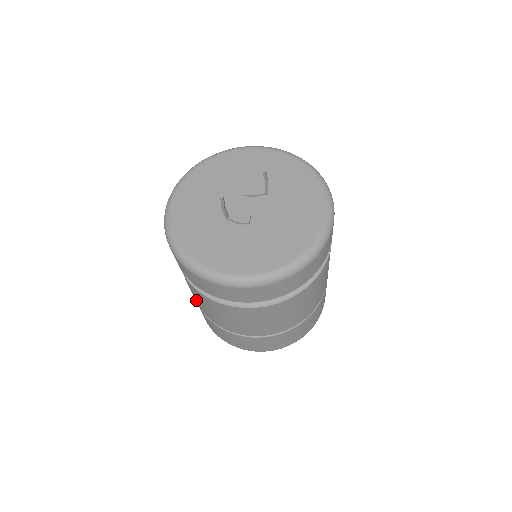
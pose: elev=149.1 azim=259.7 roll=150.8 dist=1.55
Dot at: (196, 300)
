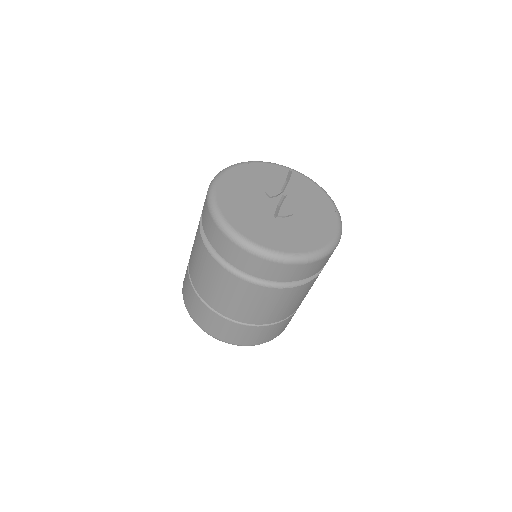
Dot at: (238, 310)
